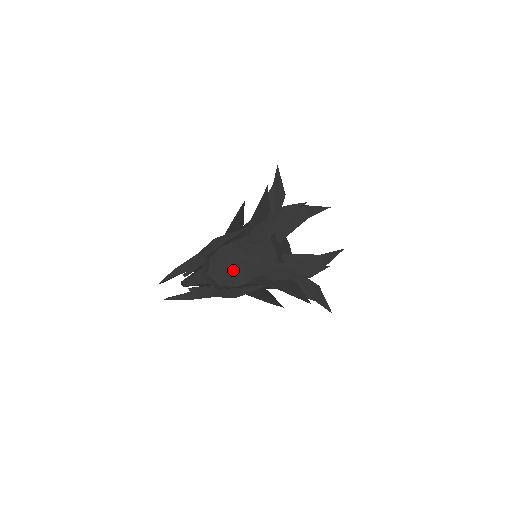
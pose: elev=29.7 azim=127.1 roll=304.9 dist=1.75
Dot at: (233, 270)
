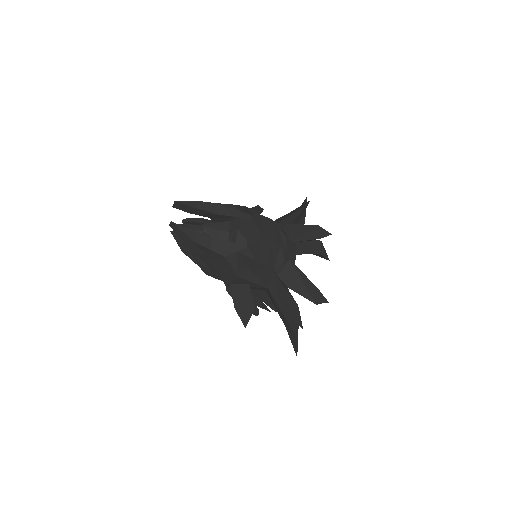
Dot at: (263, 243)
